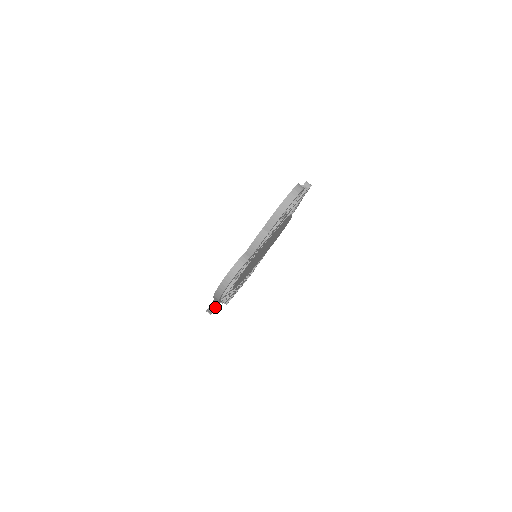
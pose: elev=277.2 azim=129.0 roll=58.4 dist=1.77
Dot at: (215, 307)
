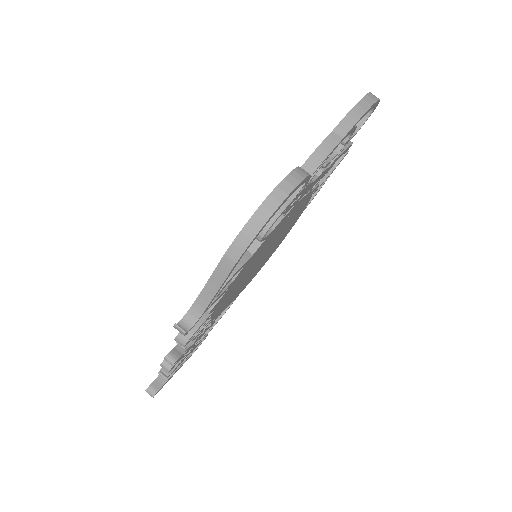
Dot at: (192, 321)
